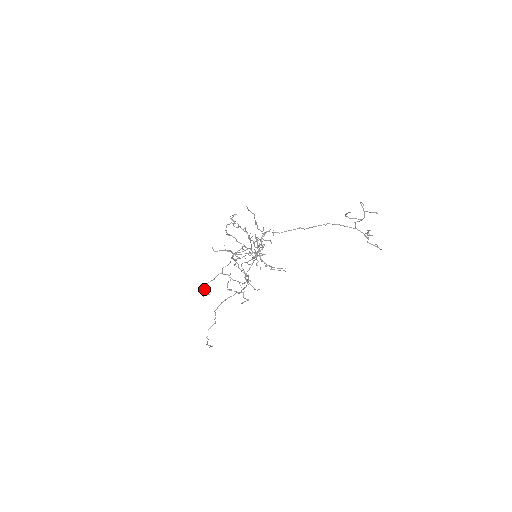
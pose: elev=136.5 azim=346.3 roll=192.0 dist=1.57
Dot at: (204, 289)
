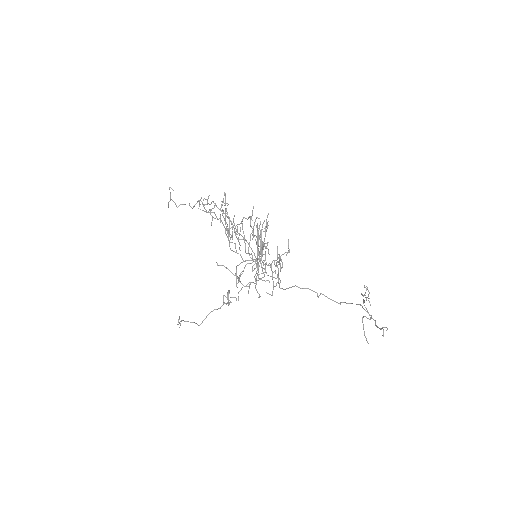
Dot at: (172, 200)
